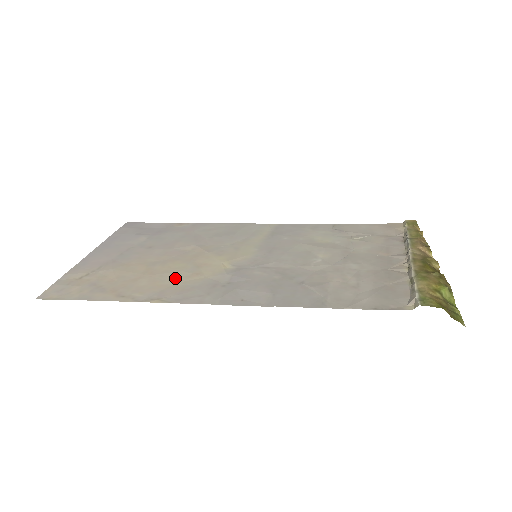
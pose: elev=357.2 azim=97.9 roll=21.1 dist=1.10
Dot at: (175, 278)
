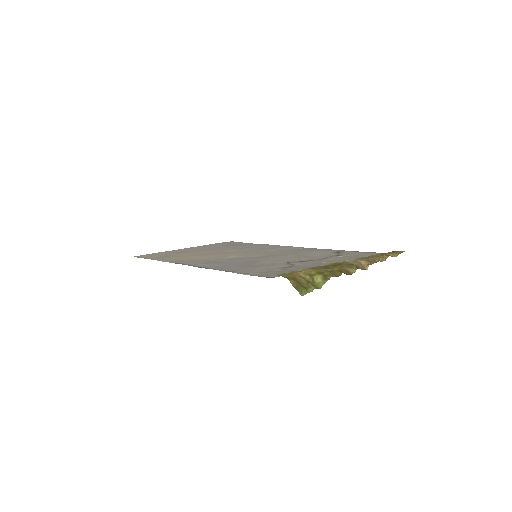
Dot at: (197, 258)
